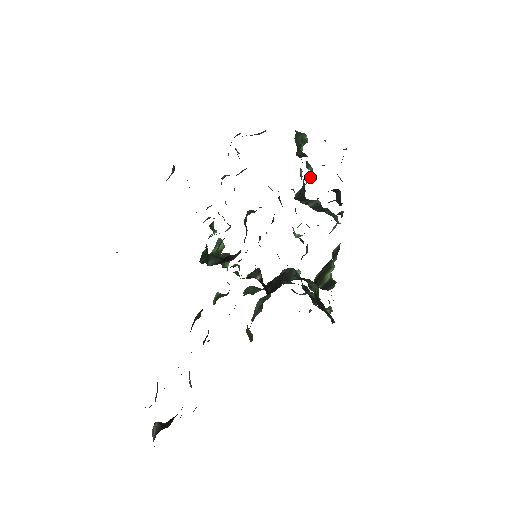
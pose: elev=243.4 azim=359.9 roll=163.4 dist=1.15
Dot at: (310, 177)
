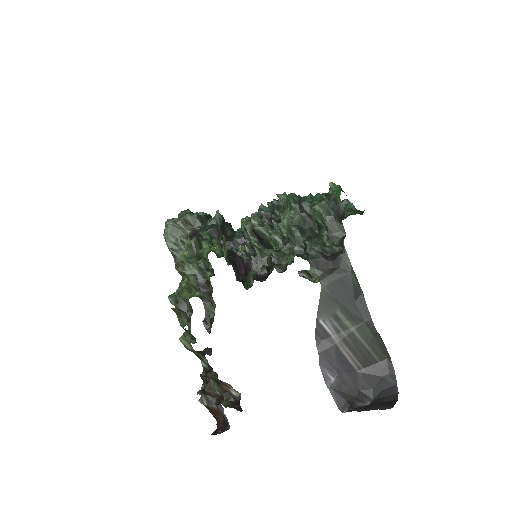
Dot at: occluded
